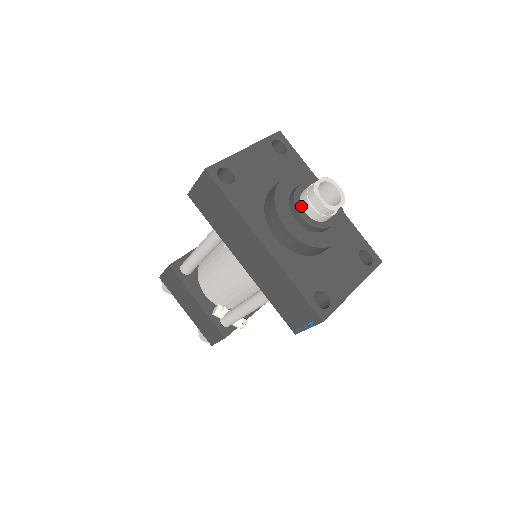
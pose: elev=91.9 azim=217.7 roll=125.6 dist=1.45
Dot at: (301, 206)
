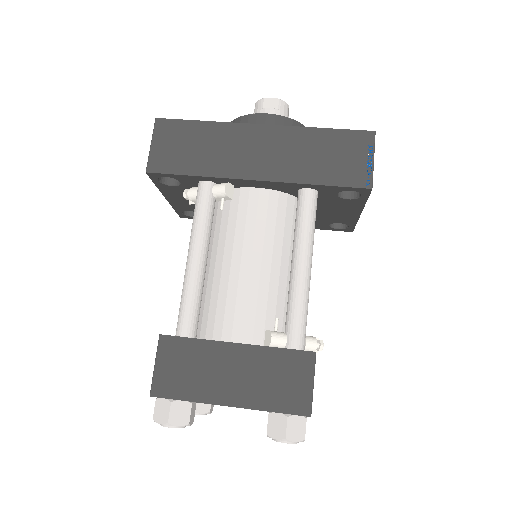
Dot at: occluded
